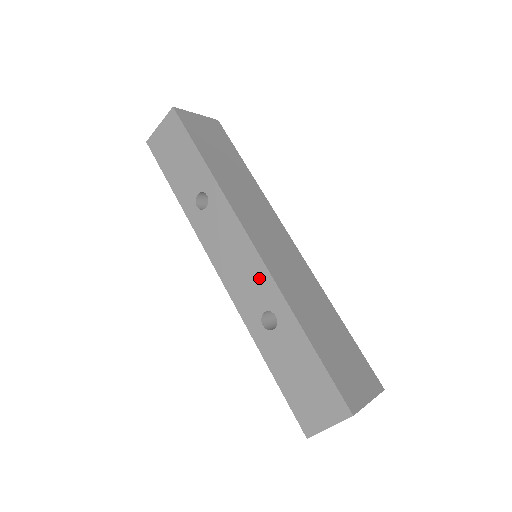
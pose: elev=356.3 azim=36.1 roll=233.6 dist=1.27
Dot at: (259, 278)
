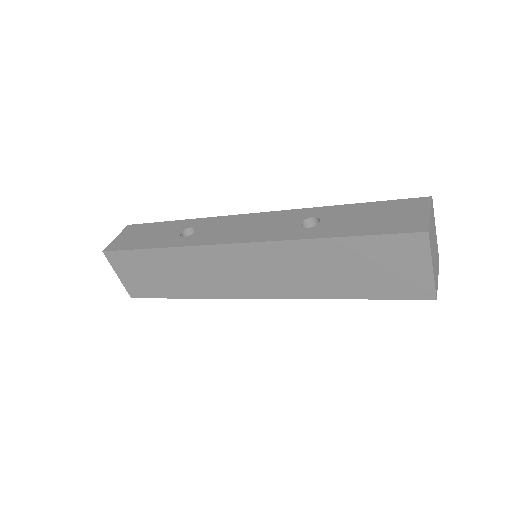
Dot at: (278, 217)
